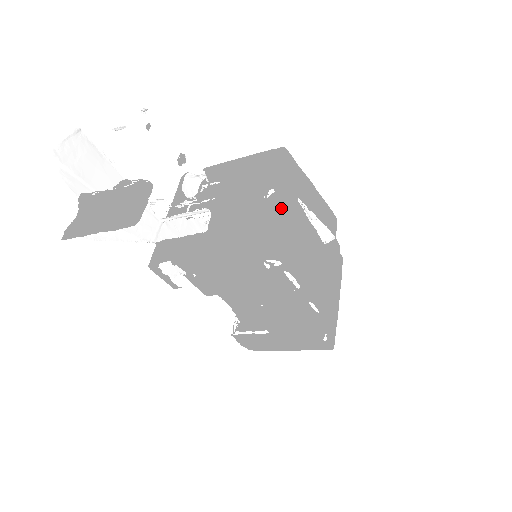
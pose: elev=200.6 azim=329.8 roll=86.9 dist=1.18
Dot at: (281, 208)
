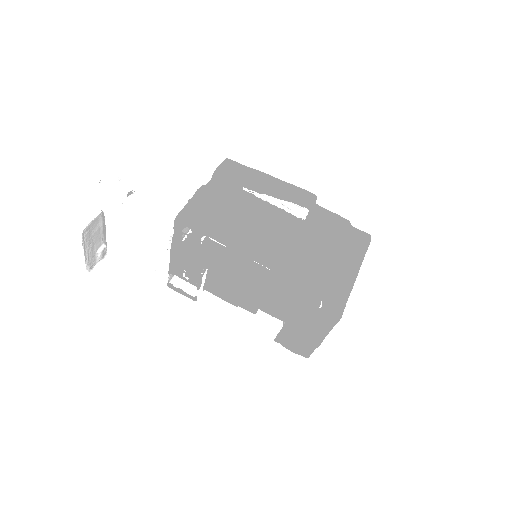
Dot at: (197, 193)
